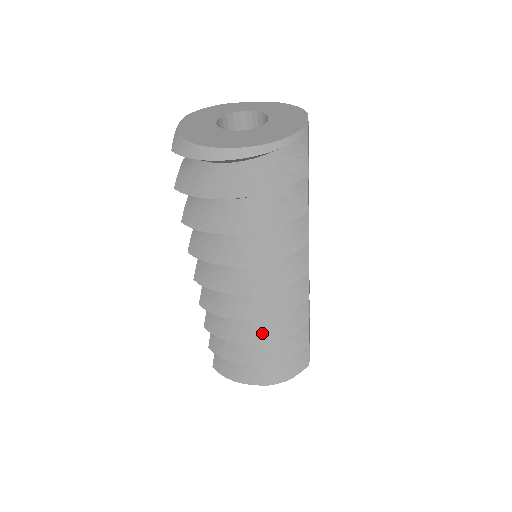
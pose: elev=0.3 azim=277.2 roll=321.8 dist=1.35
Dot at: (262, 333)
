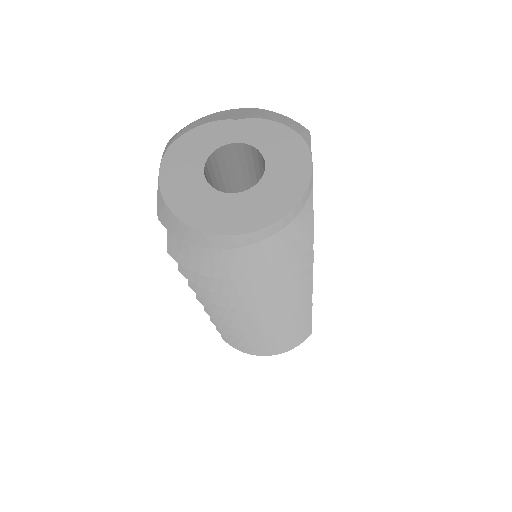
Dot at: (268, 331)
